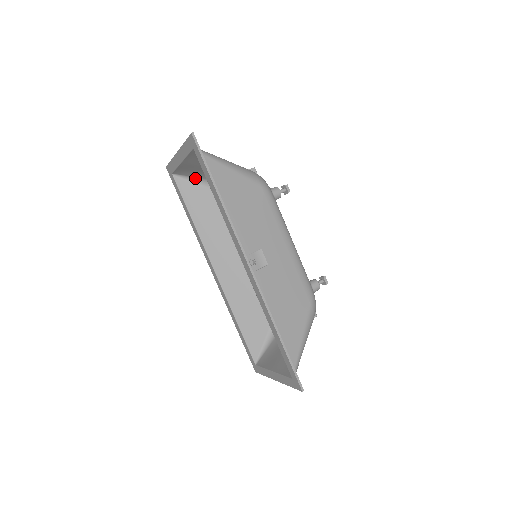
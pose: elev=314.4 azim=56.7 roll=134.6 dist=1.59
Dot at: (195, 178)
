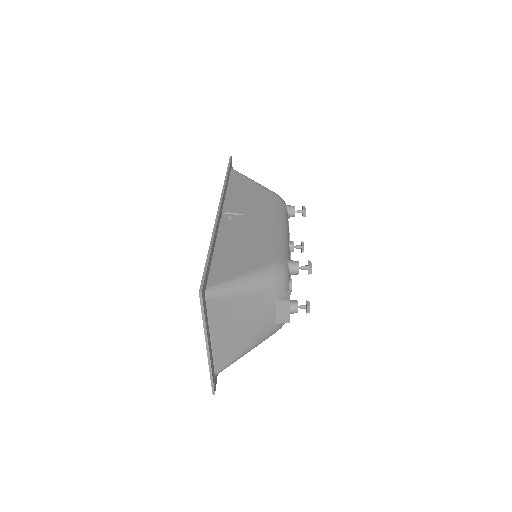
Dot at: occluded
